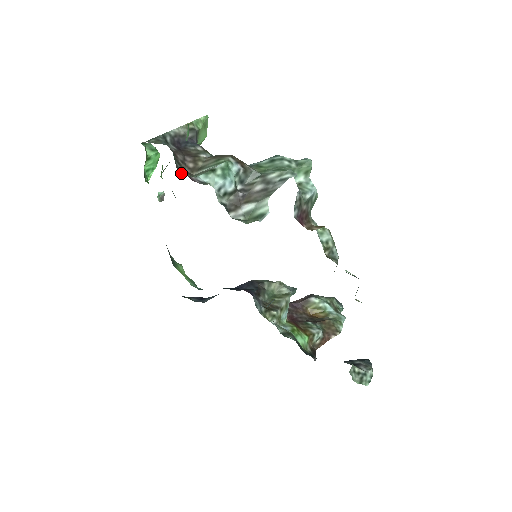
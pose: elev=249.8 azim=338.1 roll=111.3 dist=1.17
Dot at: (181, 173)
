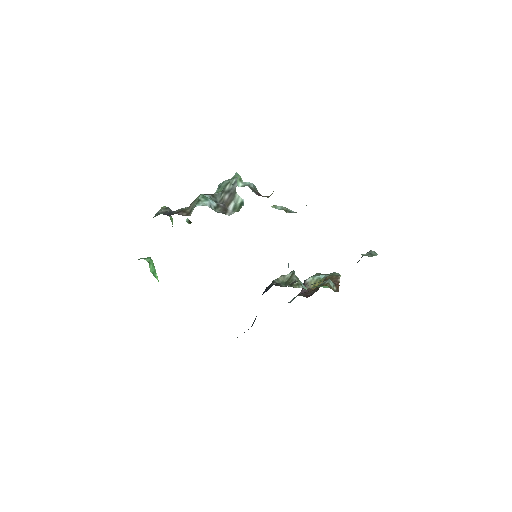
Dot at: occluded
